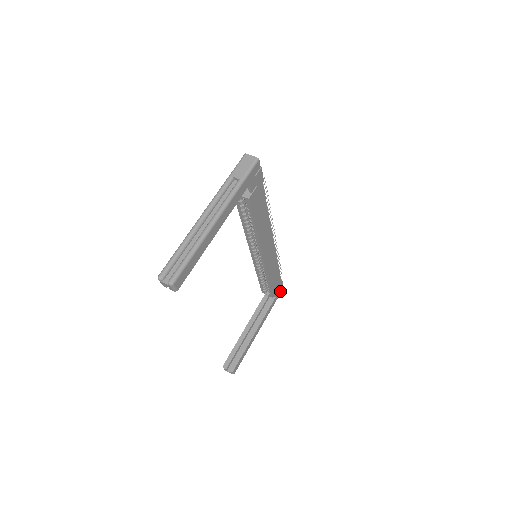
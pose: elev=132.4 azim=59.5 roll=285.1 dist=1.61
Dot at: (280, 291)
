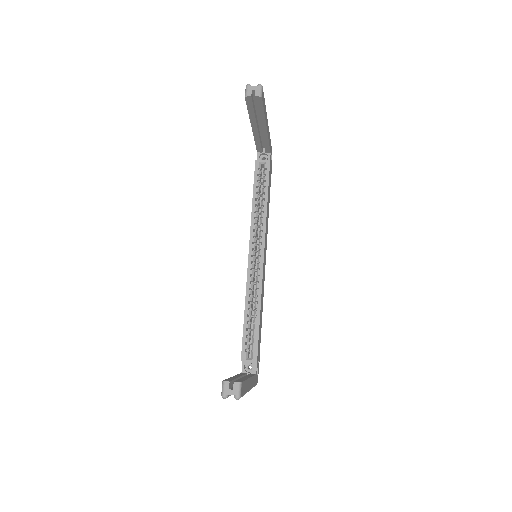
Dot at: occluded
